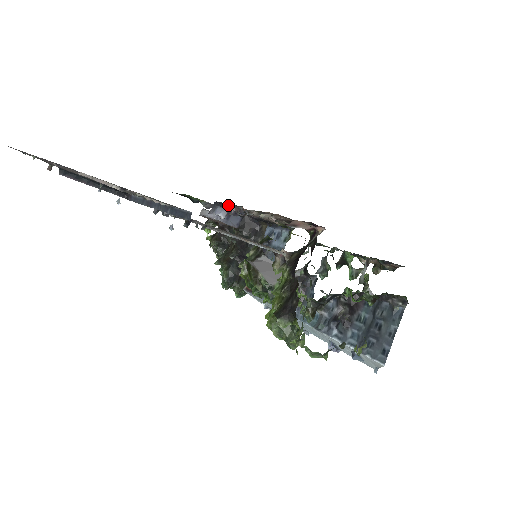
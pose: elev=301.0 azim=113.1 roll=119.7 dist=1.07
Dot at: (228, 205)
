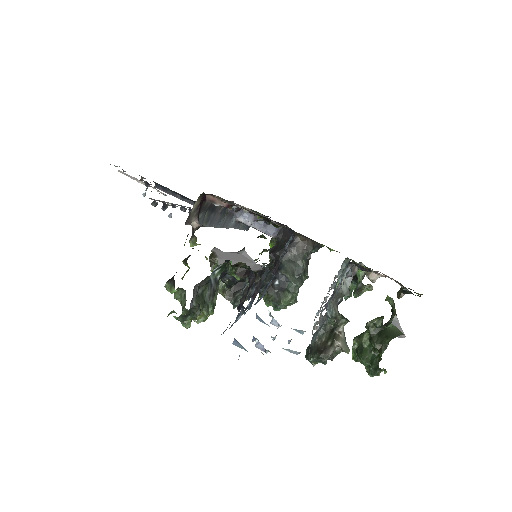
Dot at: occluded
